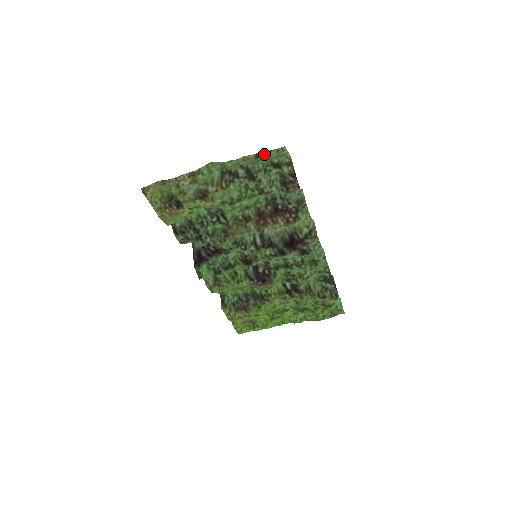
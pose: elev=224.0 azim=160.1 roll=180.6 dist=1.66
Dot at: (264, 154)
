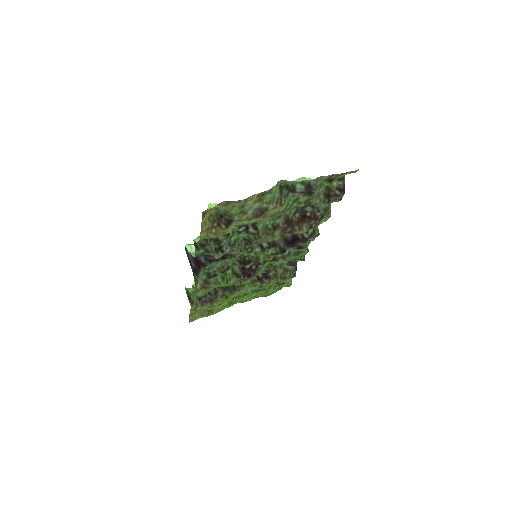
Dot at: (338, 175)
